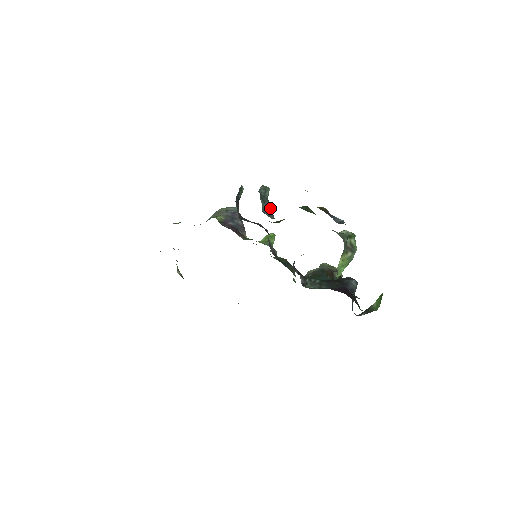
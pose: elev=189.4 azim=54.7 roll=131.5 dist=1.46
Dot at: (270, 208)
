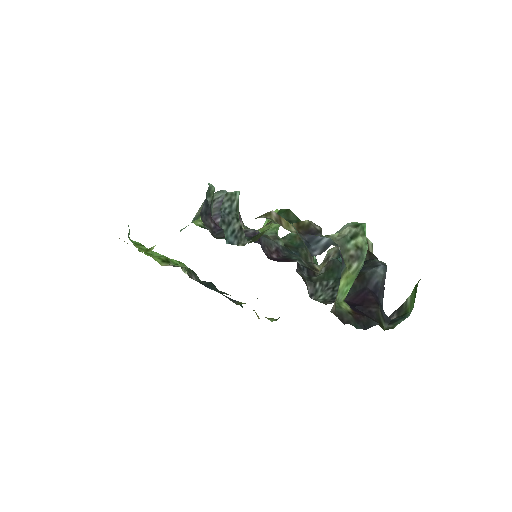
Dot at: (239, 228)
